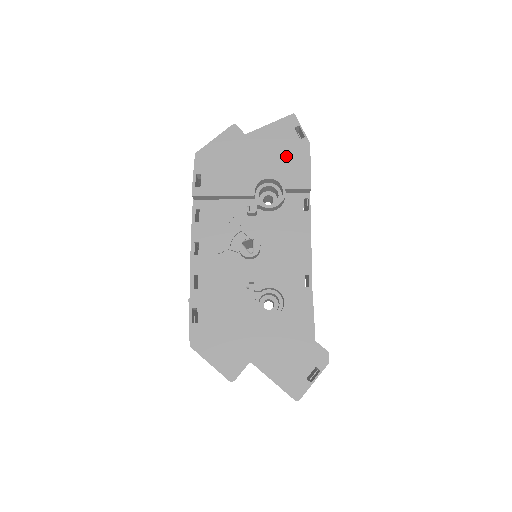
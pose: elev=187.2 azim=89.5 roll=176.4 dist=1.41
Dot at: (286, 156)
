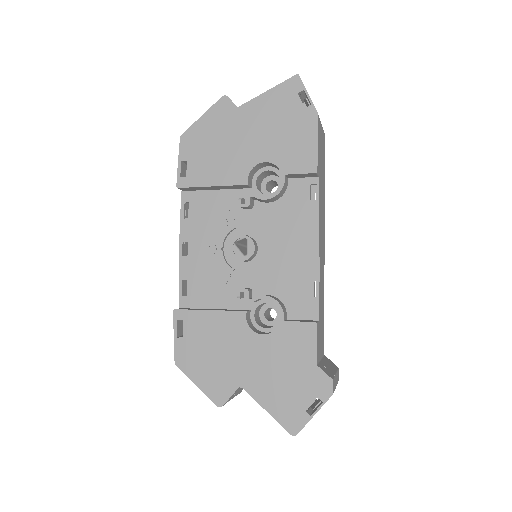
Dot at: (287, 132)
